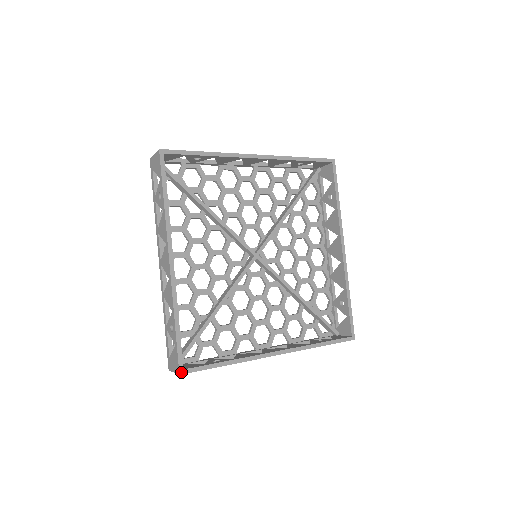
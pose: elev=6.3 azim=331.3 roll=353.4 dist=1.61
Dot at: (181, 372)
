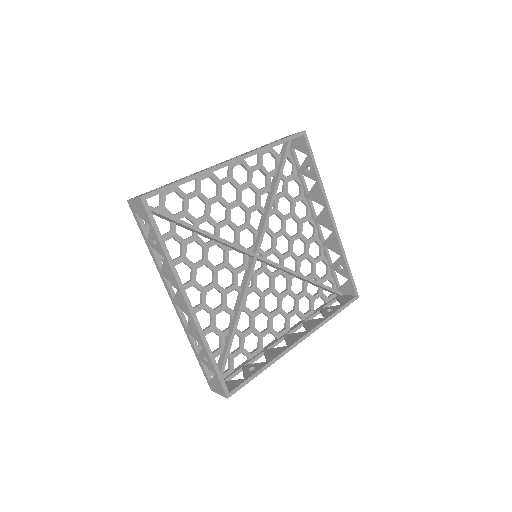
Dot at: (228, 396)
